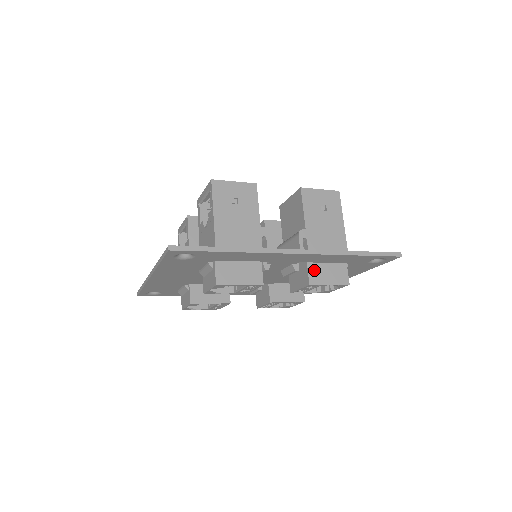
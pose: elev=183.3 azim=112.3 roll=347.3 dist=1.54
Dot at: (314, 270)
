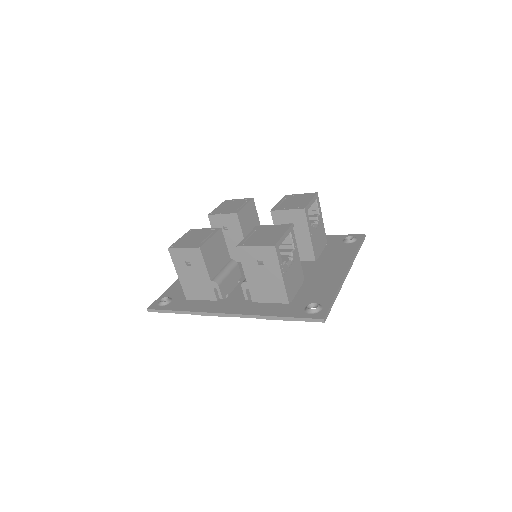
Dot at: occluded
